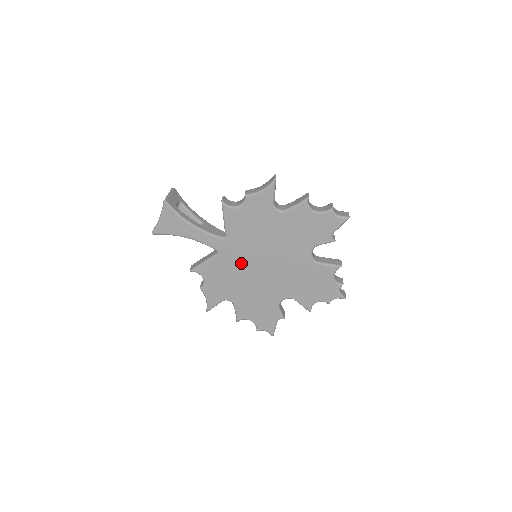
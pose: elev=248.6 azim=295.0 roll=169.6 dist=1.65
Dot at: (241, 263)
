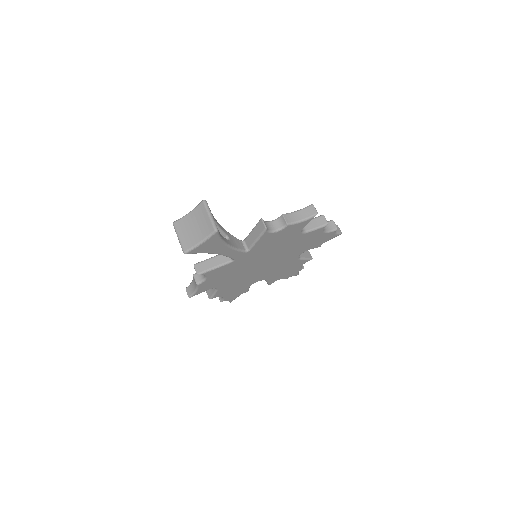
Dot at: (246, 265)
